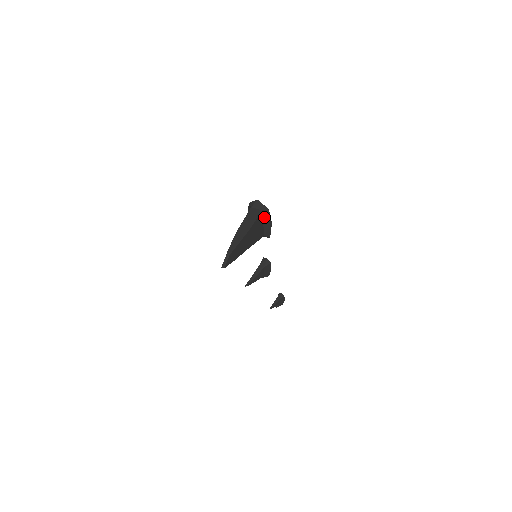
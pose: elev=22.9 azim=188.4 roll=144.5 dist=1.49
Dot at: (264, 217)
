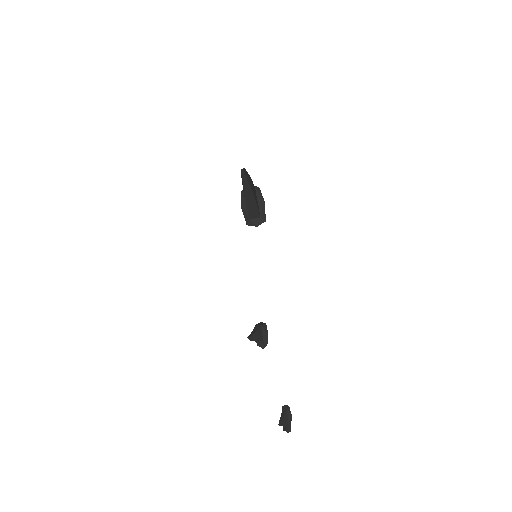
Dot at: (257, 195)
